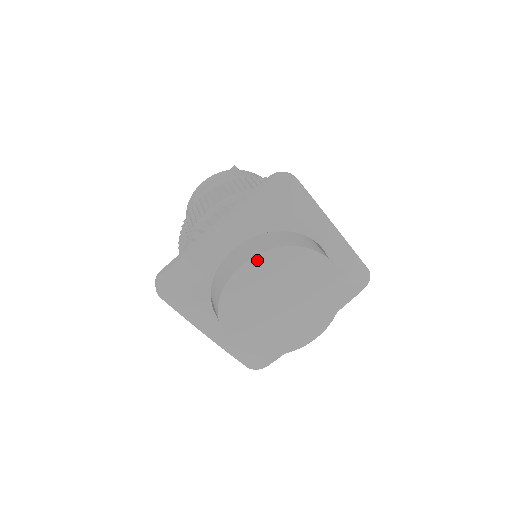
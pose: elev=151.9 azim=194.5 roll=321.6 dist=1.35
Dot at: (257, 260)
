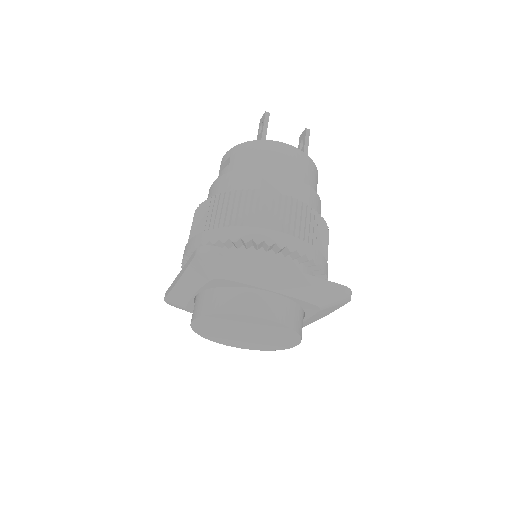
Dot at: (202, 319)
